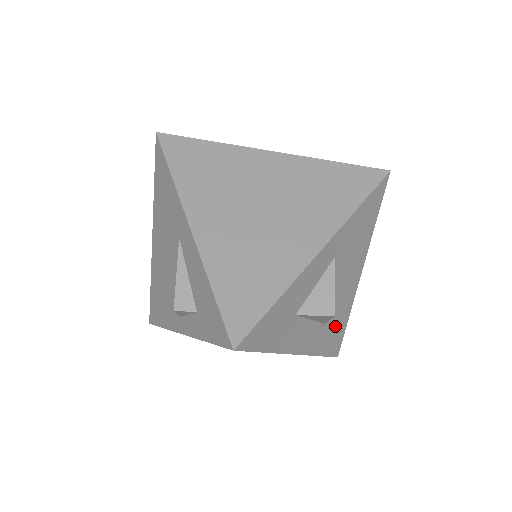
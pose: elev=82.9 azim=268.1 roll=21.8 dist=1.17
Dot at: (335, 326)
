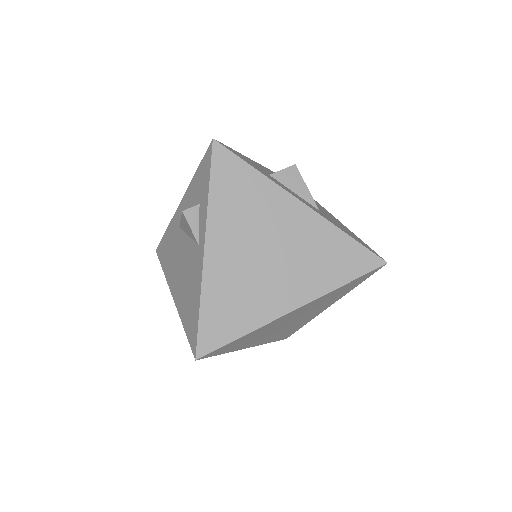
Dot at: occluded
